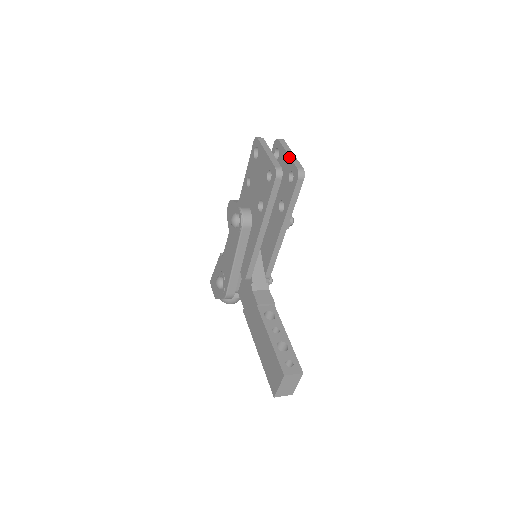
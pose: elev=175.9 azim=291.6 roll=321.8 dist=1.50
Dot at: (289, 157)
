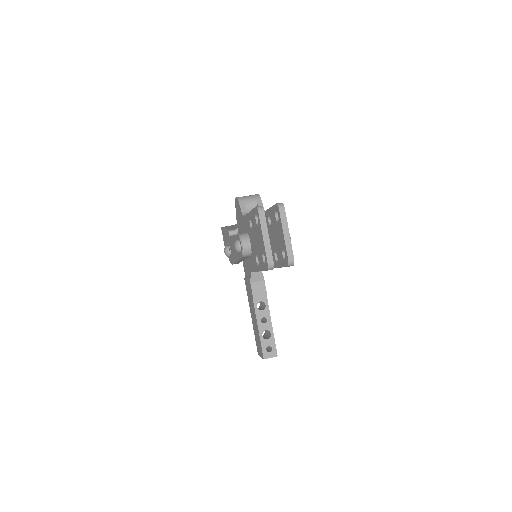
Dot at: (284, 240)
